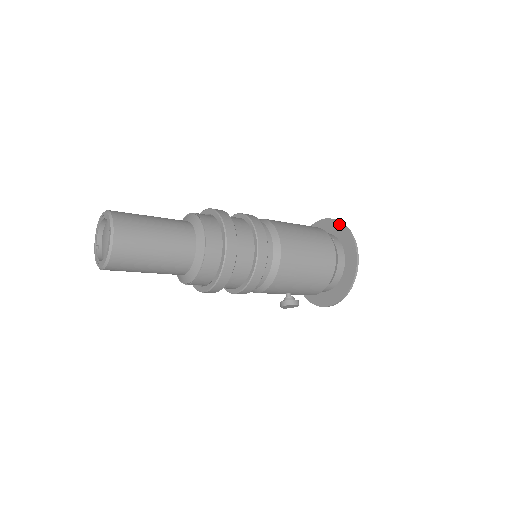
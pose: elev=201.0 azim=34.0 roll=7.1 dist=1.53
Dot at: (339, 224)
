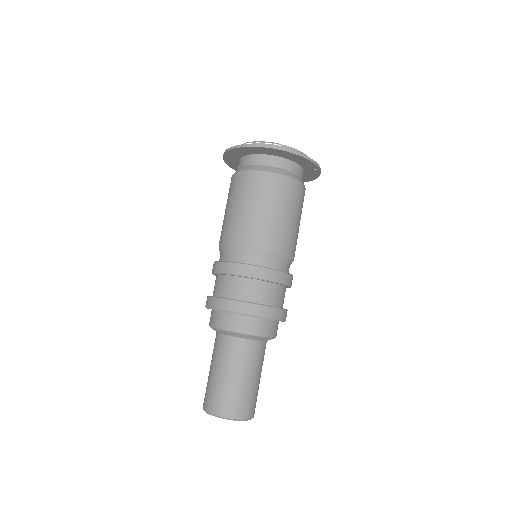
Dot at: (295, 156)
